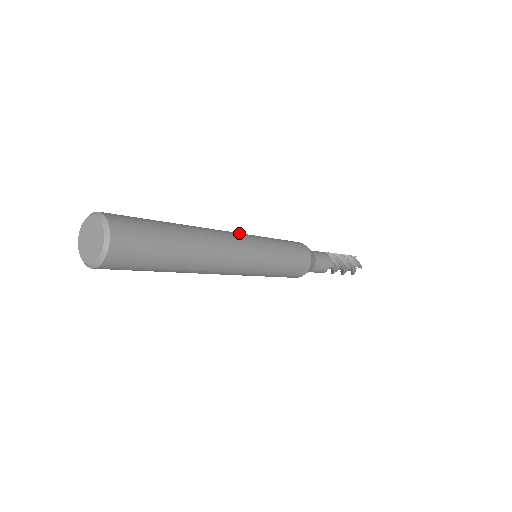
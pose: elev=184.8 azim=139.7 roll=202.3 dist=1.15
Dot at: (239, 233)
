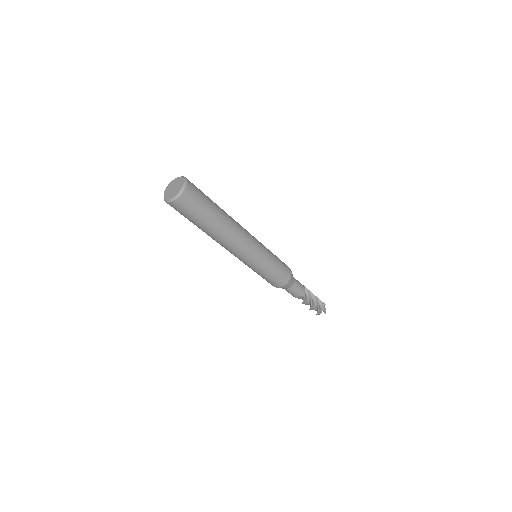
Dot at: occluded
